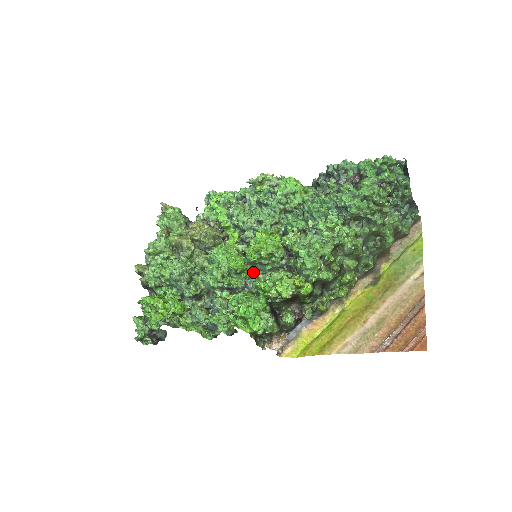
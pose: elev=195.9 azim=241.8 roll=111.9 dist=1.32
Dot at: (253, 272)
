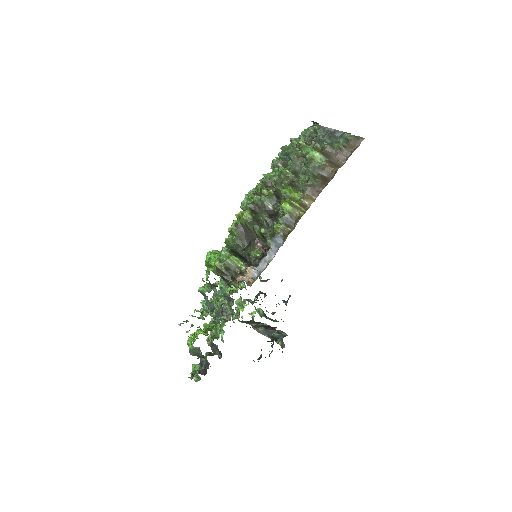
Dot at: occluded
